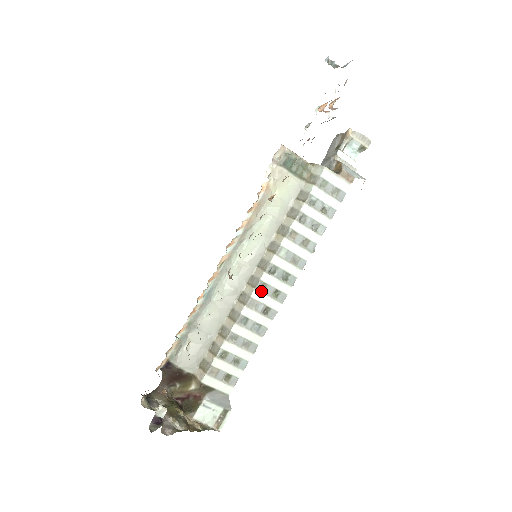
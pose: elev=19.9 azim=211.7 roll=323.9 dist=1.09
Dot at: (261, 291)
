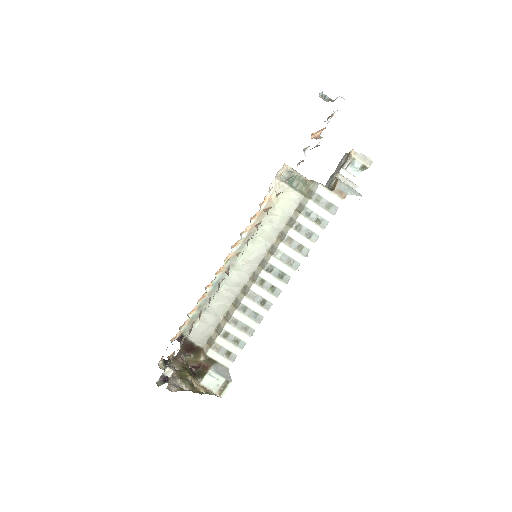
Dot at: (259, 285)
